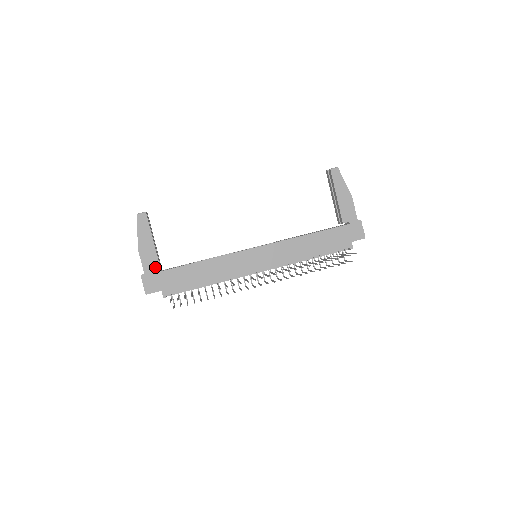
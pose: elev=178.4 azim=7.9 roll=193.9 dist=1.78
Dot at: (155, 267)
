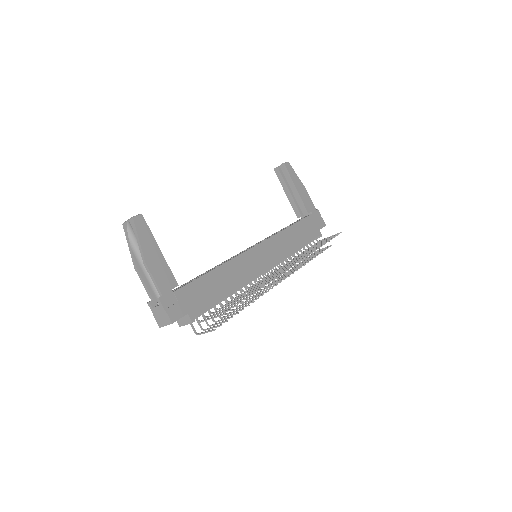
Dot at: (172, 284)
